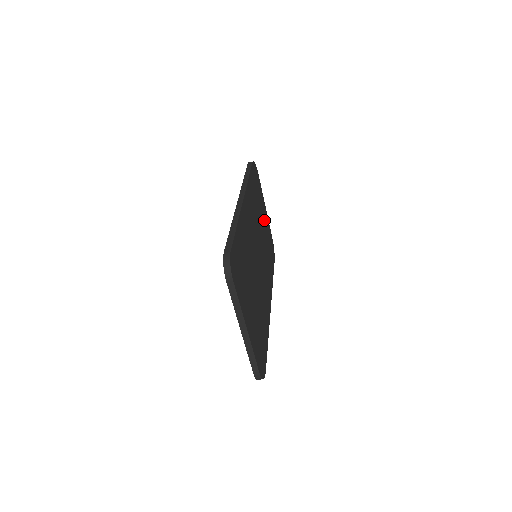
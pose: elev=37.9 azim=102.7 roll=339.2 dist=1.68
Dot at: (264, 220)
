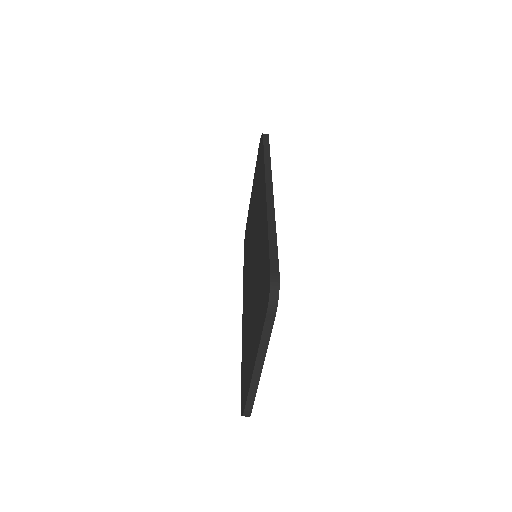
Dot at: occluded
